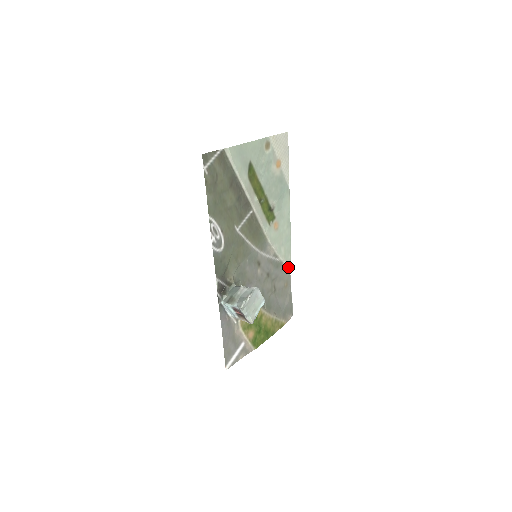
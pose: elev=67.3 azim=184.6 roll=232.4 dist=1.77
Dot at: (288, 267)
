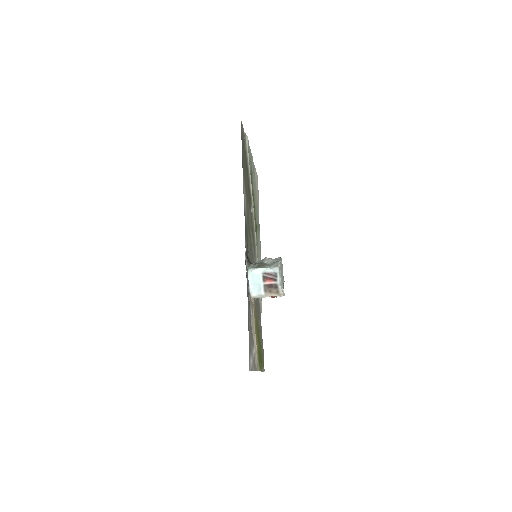
Dot at: (261, 305)
